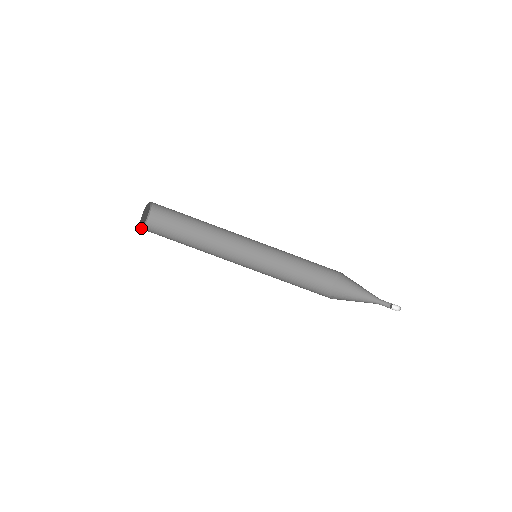
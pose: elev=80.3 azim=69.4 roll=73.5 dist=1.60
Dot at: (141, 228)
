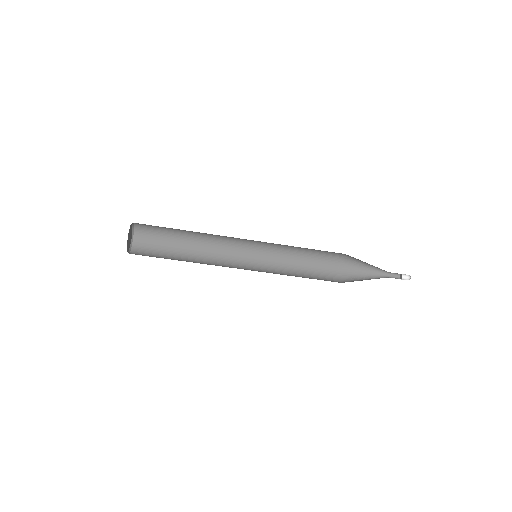
Dot at: occluded
